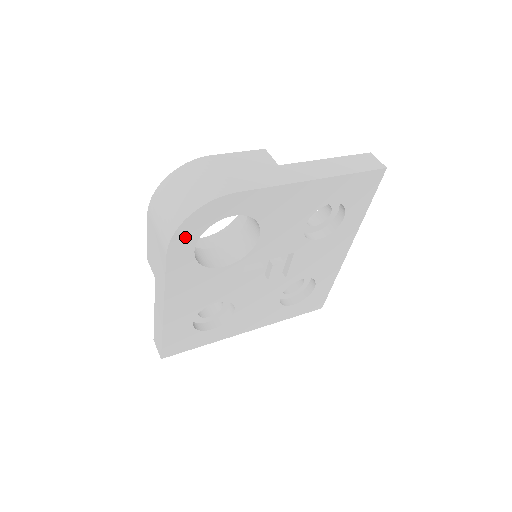
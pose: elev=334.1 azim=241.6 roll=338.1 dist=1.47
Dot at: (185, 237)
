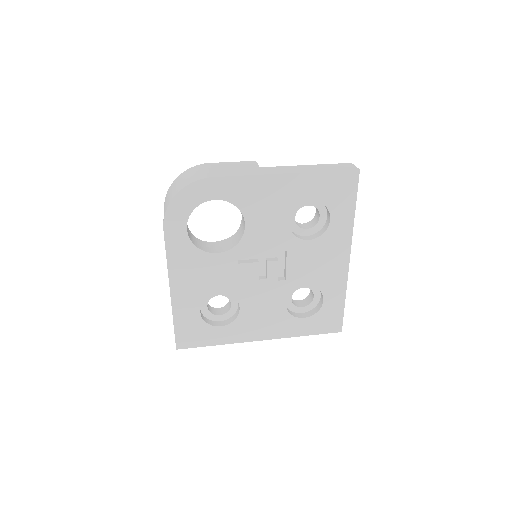
Dot at: (177, 215)
